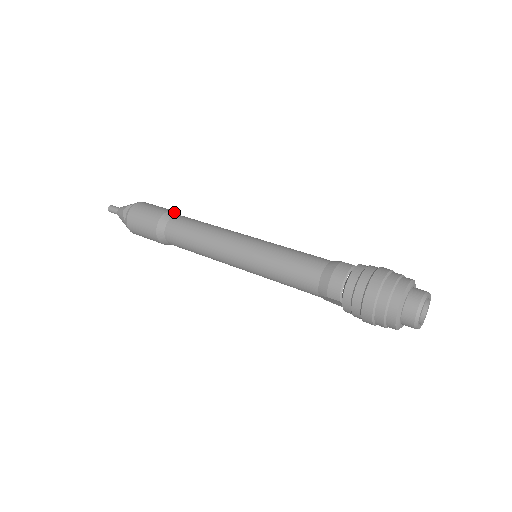
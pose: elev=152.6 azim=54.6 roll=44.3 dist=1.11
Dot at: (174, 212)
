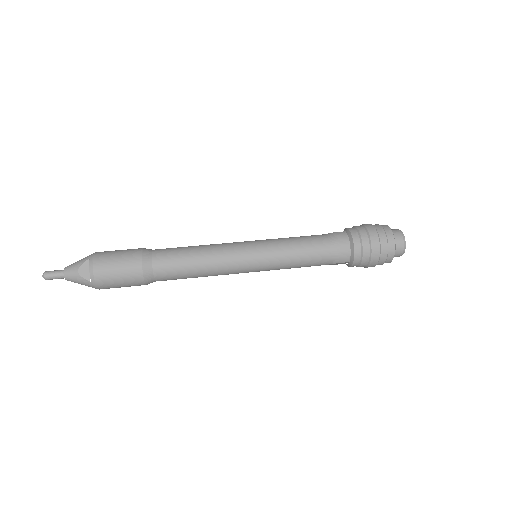
Dot at: (146, 250)
